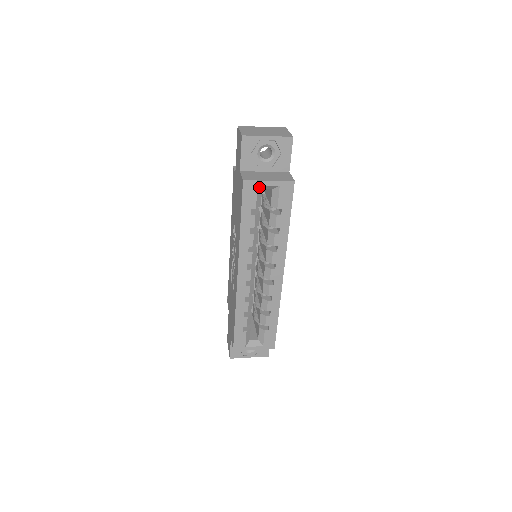
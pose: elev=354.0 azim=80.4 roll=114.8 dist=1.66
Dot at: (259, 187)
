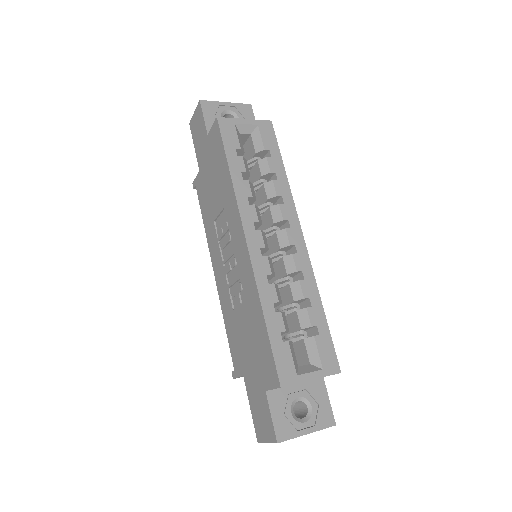
Dot at: (236, 128)
